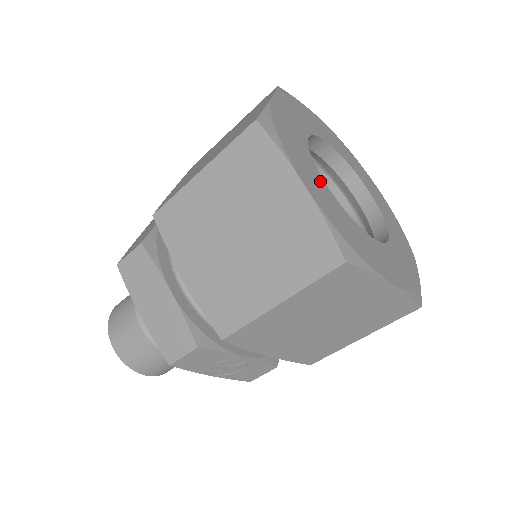
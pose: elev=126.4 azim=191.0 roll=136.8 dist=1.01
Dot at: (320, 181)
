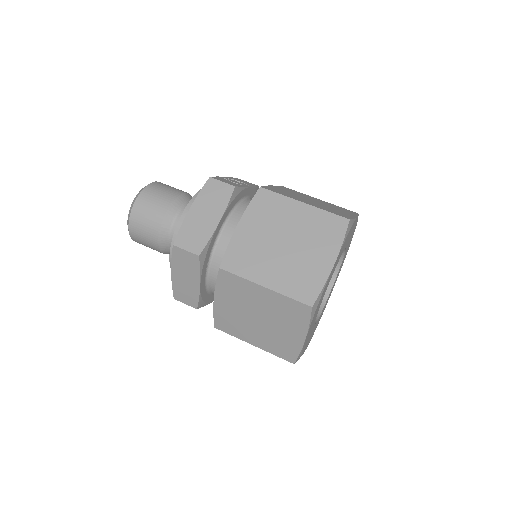
Dot at: occluded
